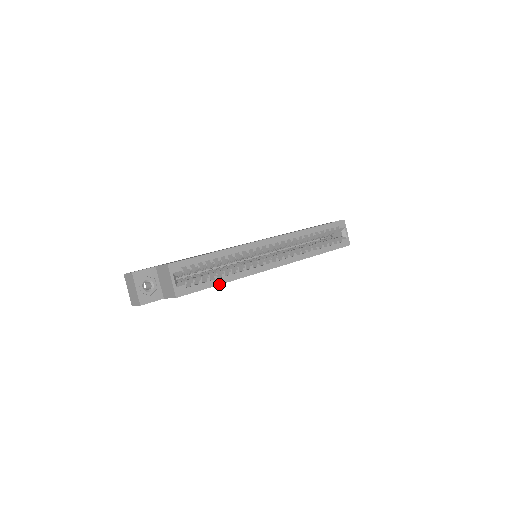
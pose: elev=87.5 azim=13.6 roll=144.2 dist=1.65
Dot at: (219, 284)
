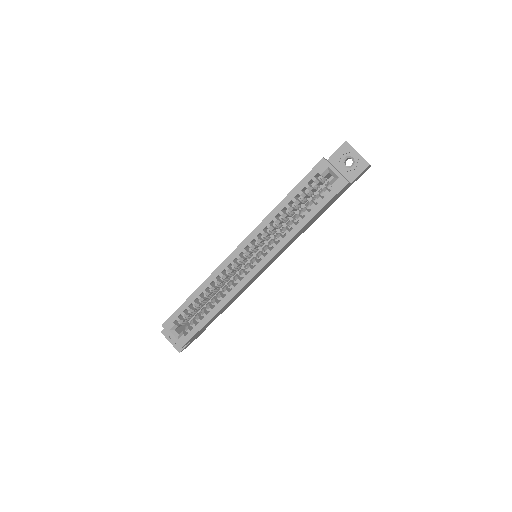
Dot at: (210, 319)
